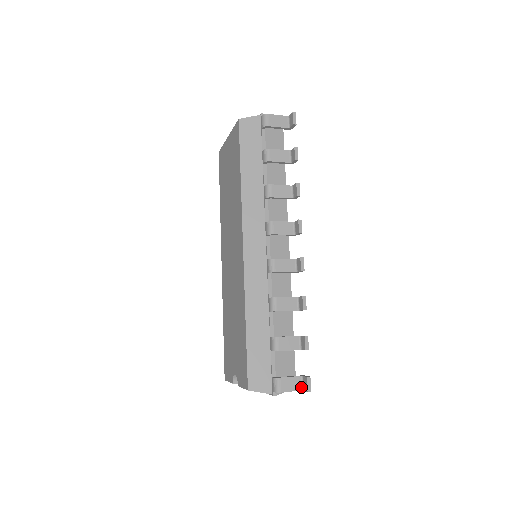
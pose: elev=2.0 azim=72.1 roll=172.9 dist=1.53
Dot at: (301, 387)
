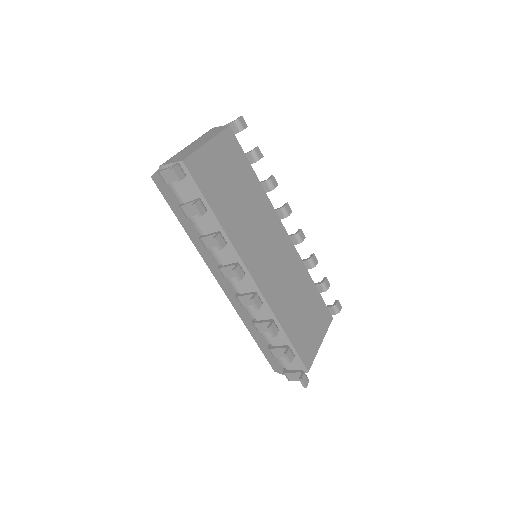
Dot at: occluded
